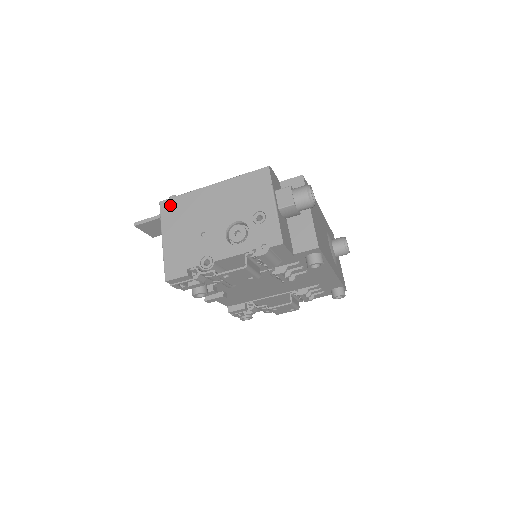
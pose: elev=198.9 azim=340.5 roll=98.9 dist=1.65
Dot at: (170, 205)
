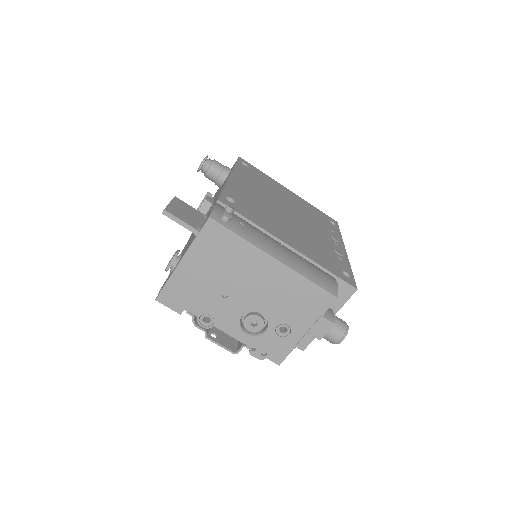
Dot at: (217, 234)
